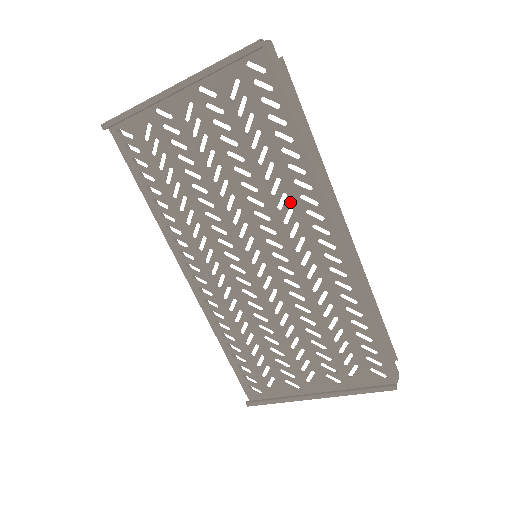
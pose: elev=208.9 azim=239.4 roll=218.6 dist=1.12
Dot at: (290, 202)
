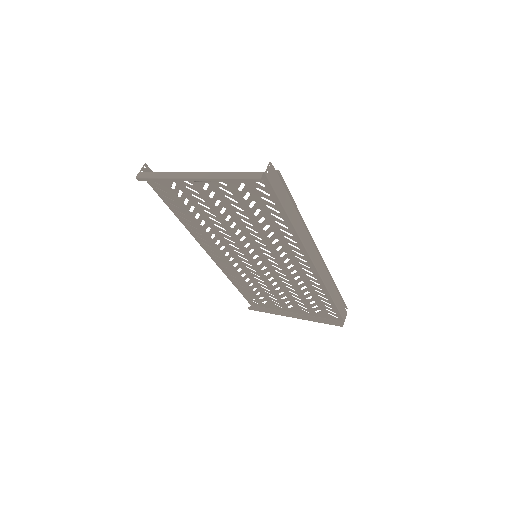
Dot at: (281, 244)
